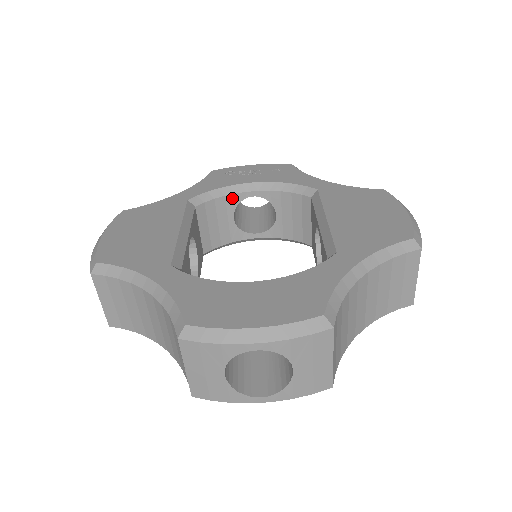
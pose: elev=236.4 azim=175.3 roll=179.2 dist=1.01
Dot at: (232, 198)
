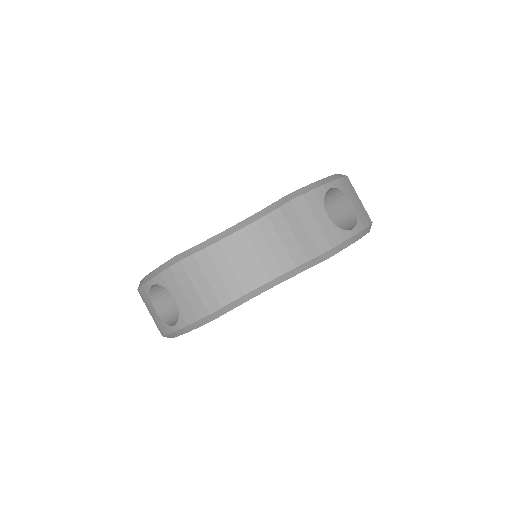
Dot at: occluded
